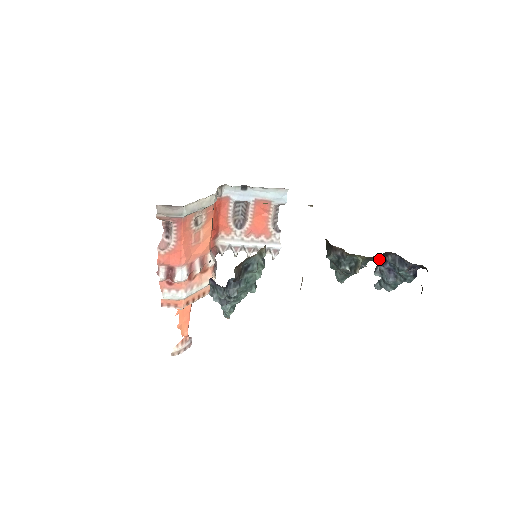
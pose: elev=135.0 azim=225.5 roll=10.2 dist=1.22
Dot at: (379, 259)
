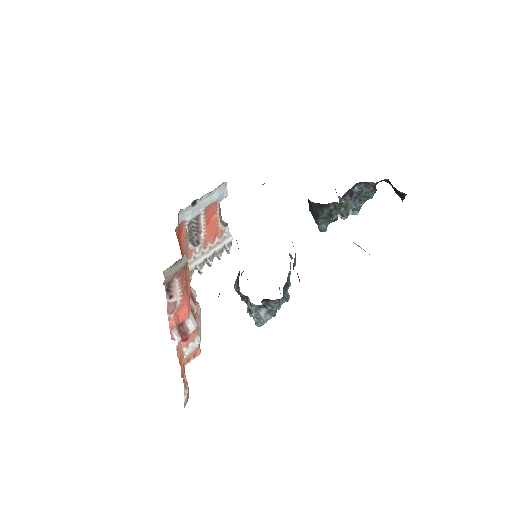
Dot at: (347, 194)
